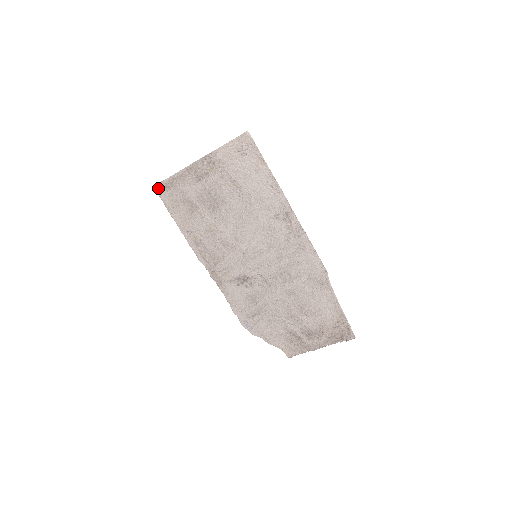
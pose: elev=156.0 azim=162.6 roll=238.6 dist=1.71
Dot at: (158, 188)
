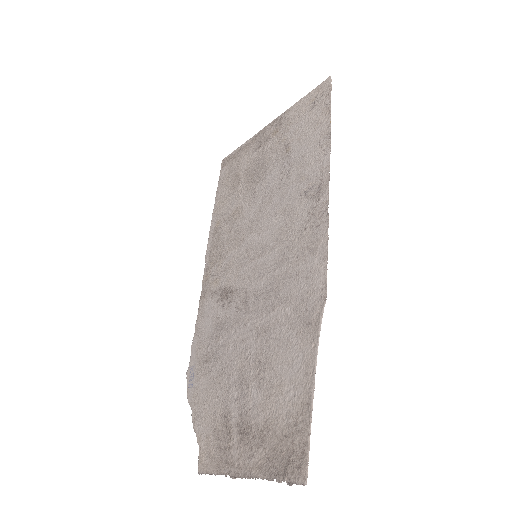
Dot at: (225, 161)
